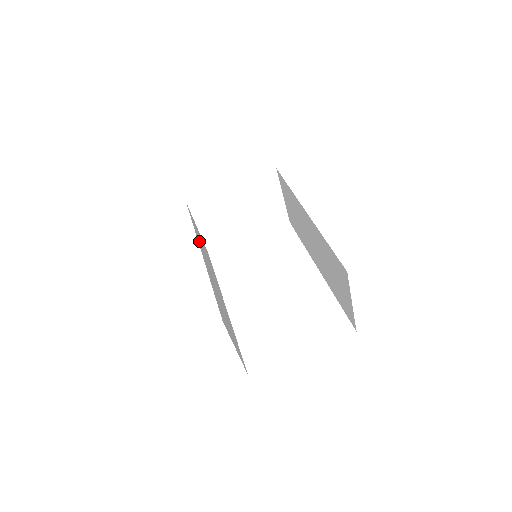
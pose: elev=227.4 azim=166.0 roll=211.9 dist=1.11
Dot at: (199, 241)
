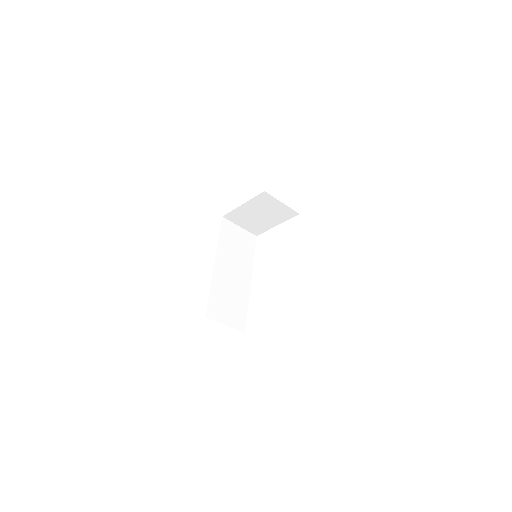
Dot at: (223, 249)
